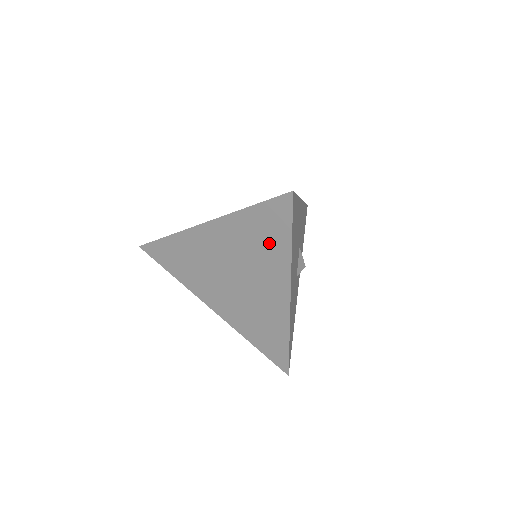
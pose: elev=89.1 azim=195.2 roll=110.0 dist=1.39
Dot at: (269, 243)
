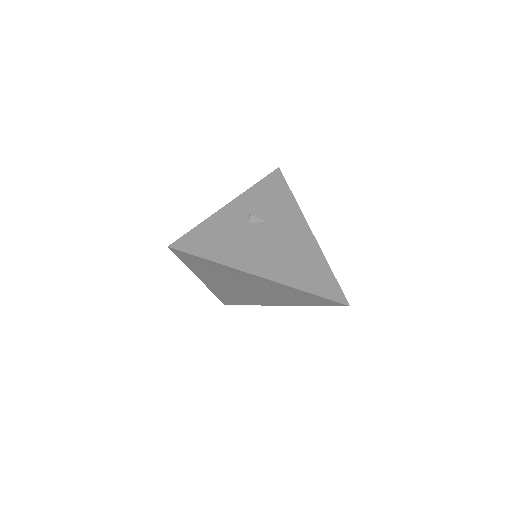
Dot at: (301, 300)
